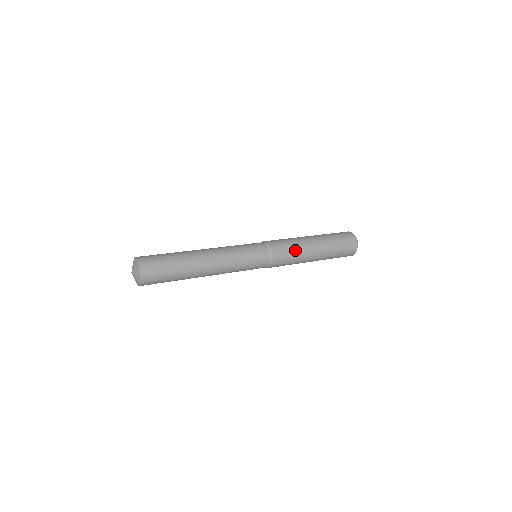
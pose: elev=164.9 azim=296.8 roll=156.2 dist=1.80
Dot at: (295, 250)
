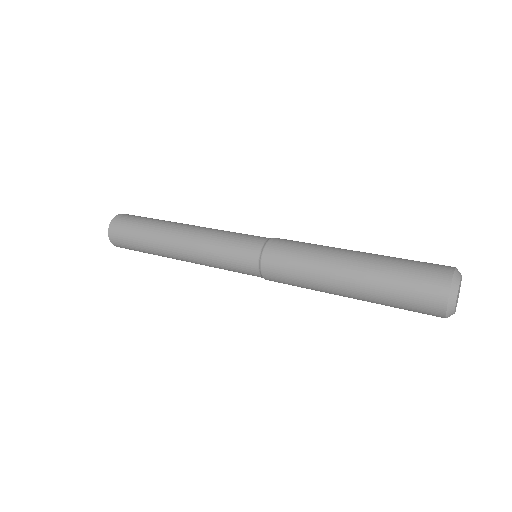
Dot at: (303, 284)
